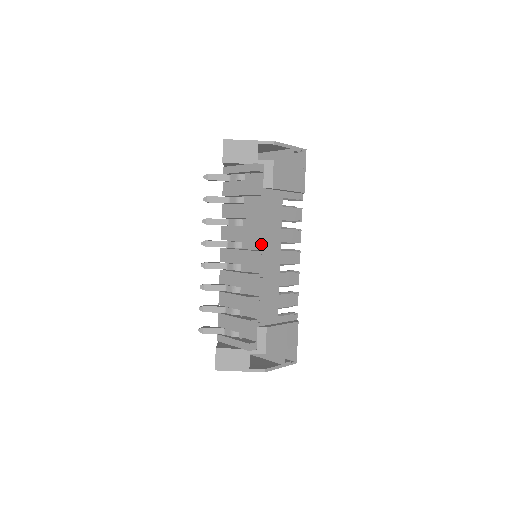
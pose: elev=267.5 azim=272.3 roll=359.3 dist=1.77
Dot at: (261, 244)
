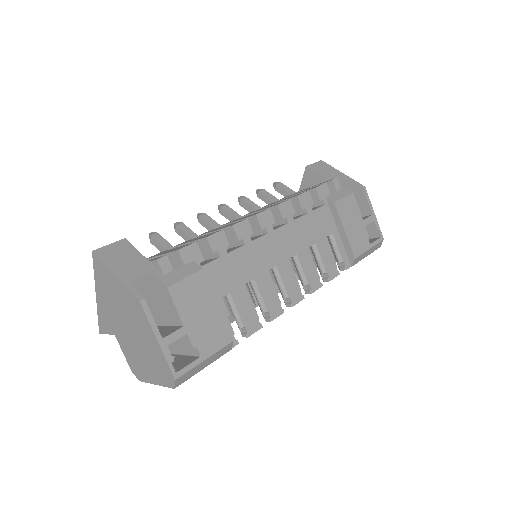
Dot at: (279, 226)
